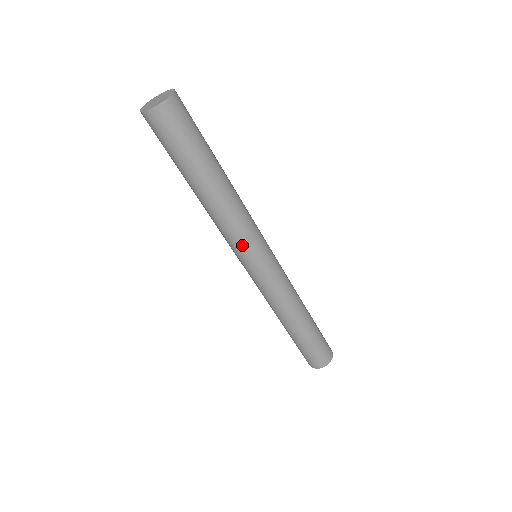
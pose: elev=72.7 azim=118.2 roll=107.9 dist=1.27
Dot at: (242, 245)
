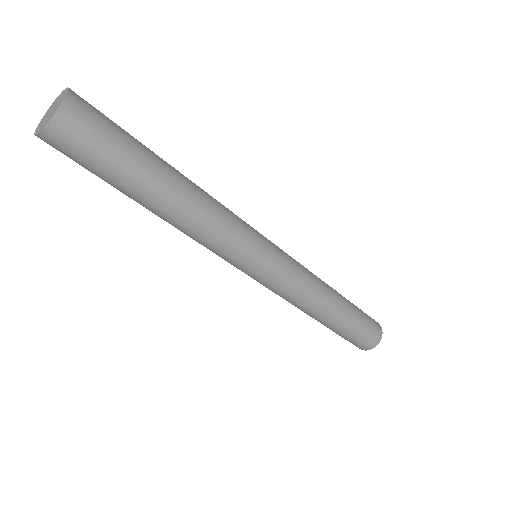
Dot at: (235, 252)
